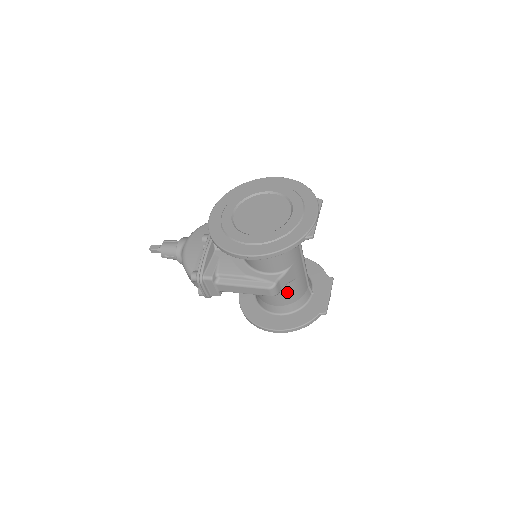
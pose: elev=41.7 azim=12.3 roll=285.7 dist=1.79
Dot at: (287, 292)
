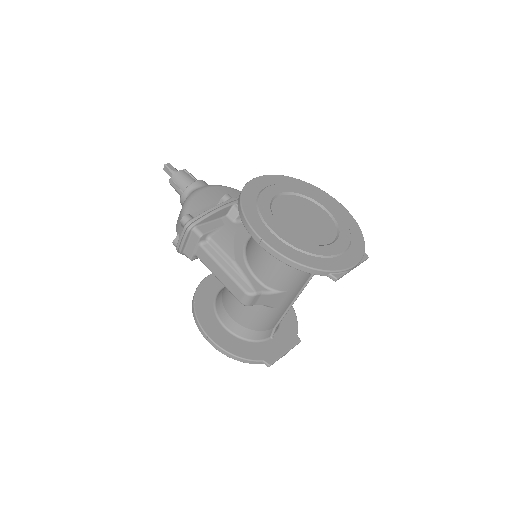
Dot at: (255, 313)
